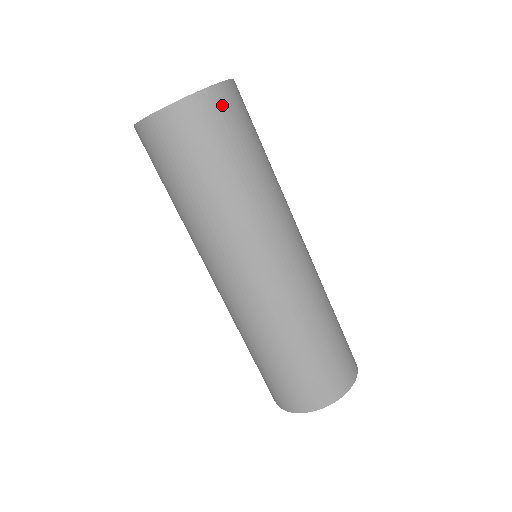
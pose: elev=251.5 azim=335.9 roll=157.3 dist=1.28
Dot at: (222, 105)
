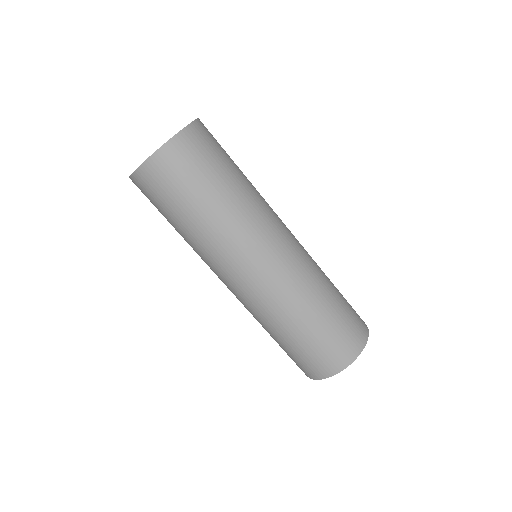
Dot at: (180, 154)
